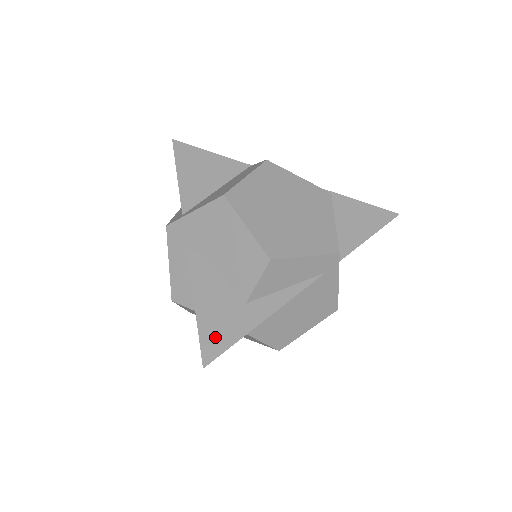
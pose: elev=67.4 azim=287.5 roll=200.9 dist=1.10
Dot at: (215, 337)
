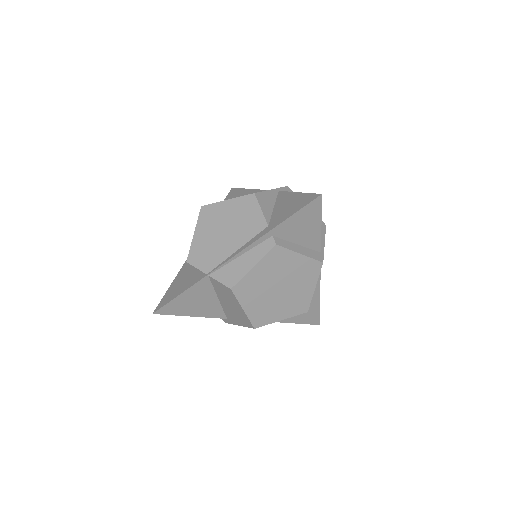
Dot at: (310, 319)
